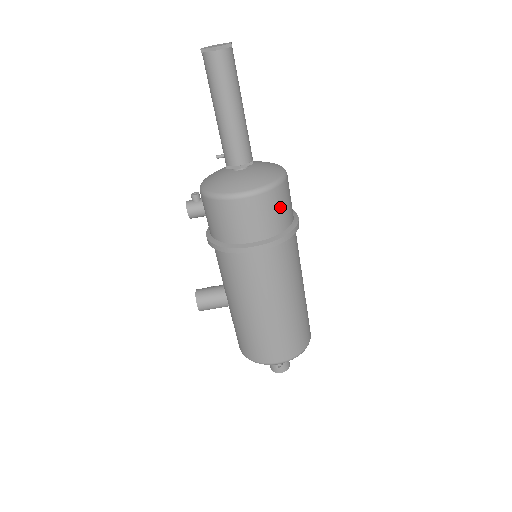
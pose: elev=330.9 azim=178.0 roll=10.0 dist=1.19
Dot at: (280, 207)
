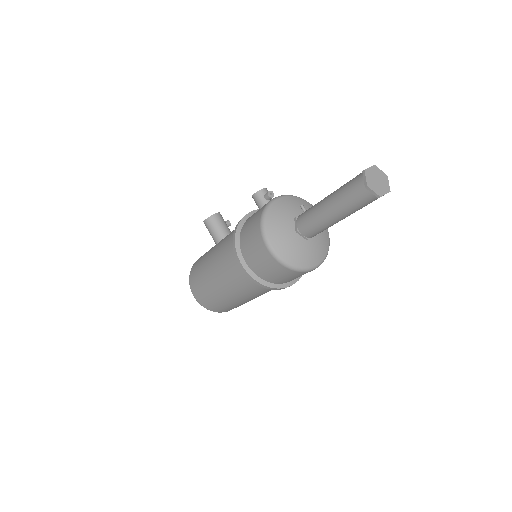
Dot at: (281, 275)
